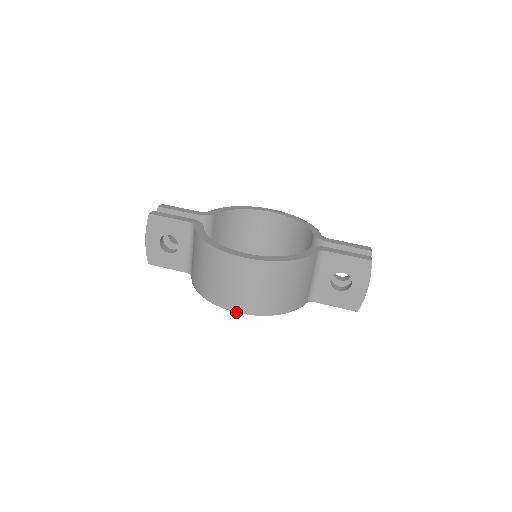
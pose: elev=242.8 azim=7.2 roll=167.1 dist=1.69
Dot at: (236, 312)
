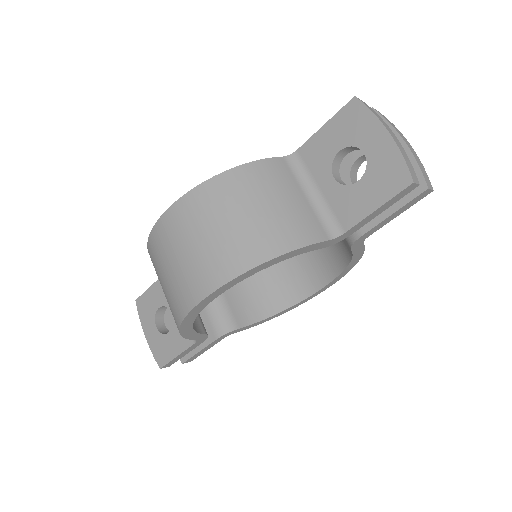
Dot at: (201, 301)
